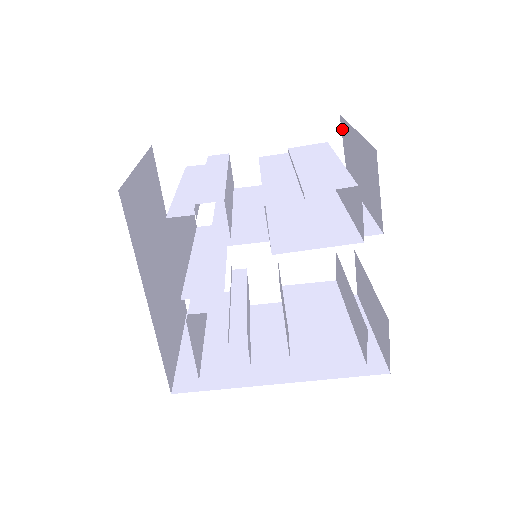
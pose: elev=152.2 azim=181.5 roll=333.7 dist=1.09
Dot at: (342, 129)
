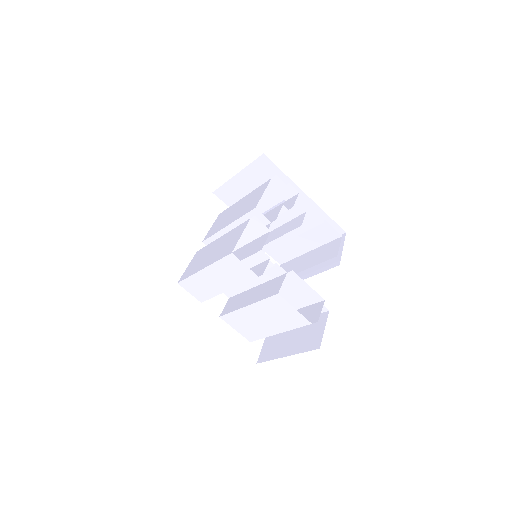
Dot at: occluded
